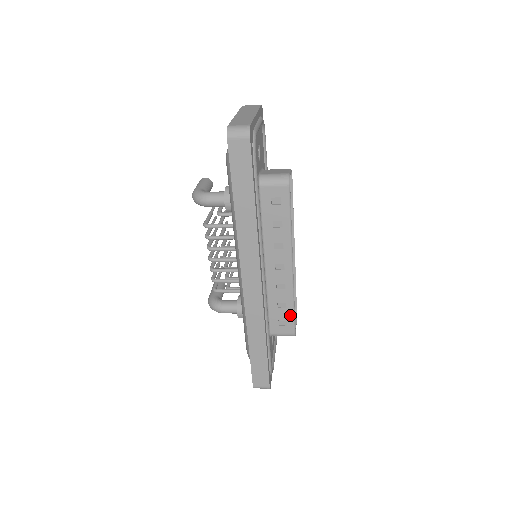
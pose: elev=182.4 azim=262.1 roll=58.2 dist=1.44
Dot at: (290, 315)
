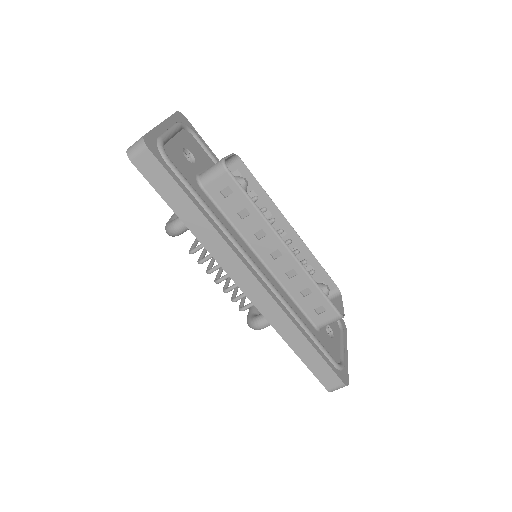
Dot at: (321, 298)
